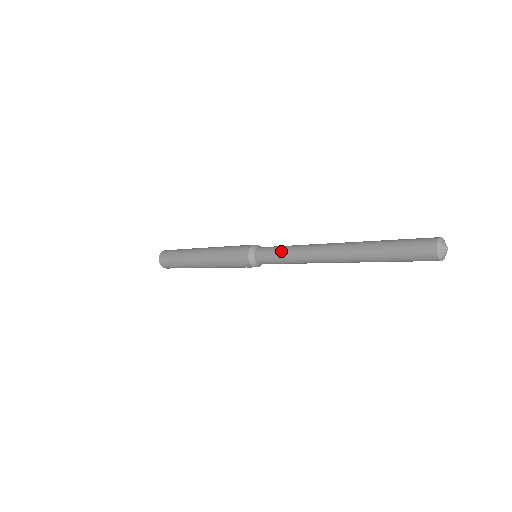
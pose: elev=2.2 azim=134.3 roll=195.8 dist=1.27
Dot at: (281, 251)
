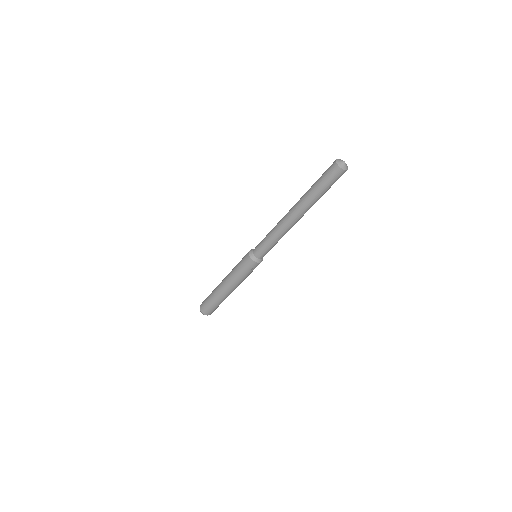
Dot at: occluded
